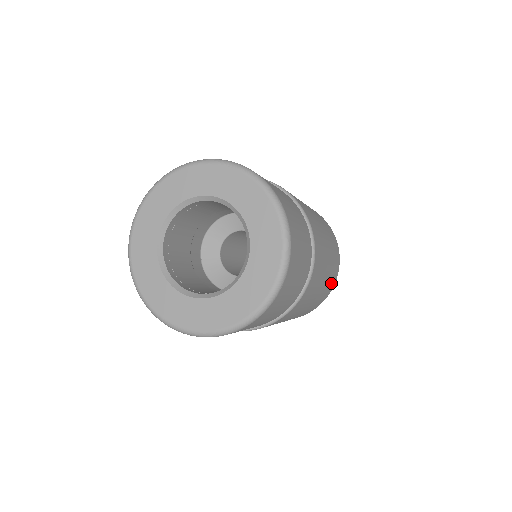
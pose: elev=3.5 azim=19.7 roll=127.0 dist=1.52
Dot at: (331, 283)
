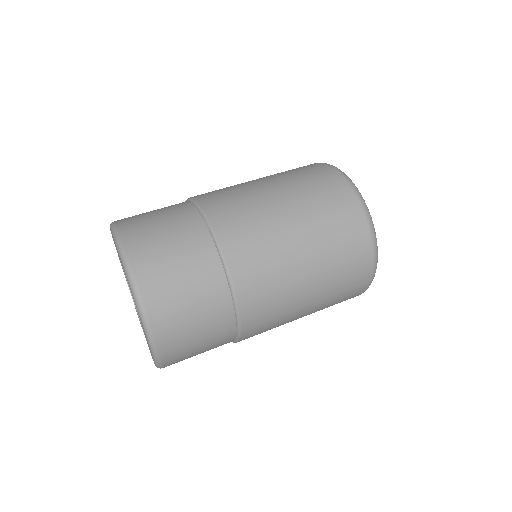
Dot at: (350, 285)
